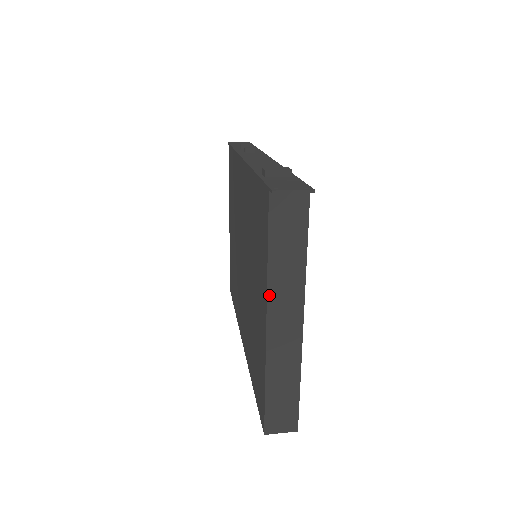
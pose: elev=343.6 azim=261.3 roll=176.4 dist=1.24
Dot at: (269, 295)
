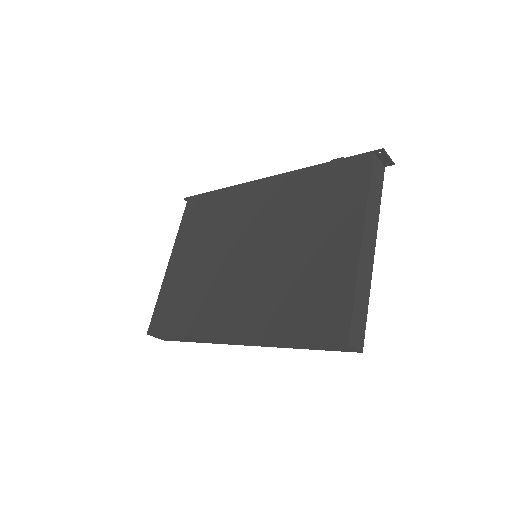
Dot at: (366, 218)
